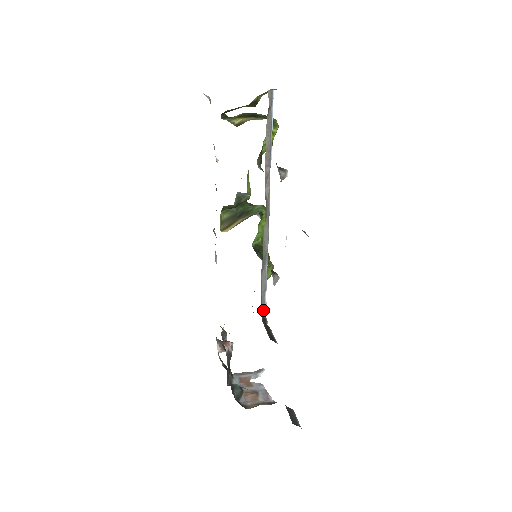
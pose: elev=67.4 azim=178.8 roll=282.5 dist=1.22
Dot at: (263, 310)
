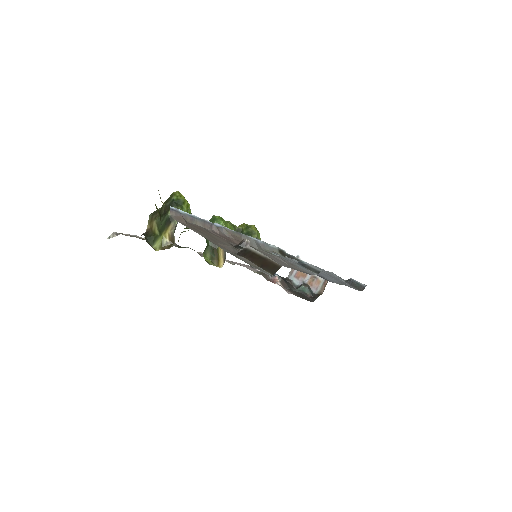
Dot at: (276, 251)
